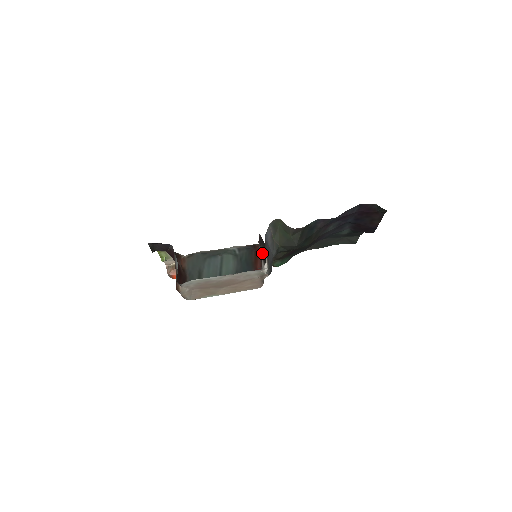
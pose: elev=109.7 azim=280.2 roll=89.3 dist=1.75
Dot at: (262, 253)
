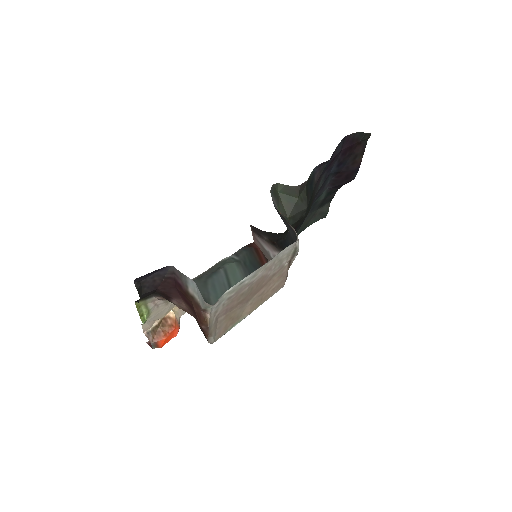
Dot at: (268, 241)
